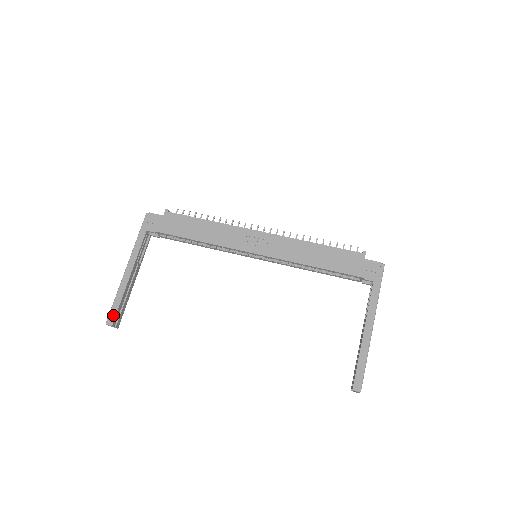
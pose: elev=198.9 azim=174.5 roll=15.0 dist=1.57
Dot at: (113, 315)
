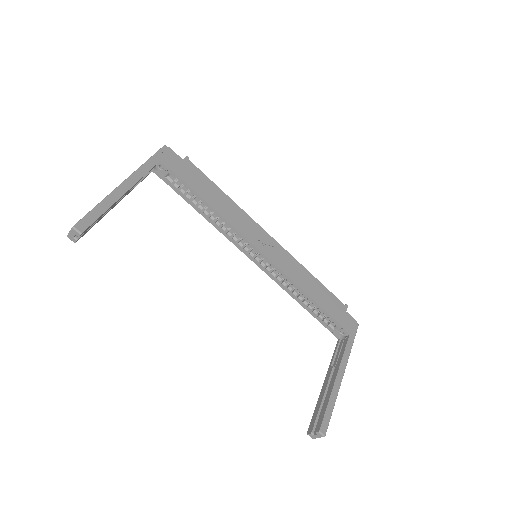
Dot at: (88, 222)
